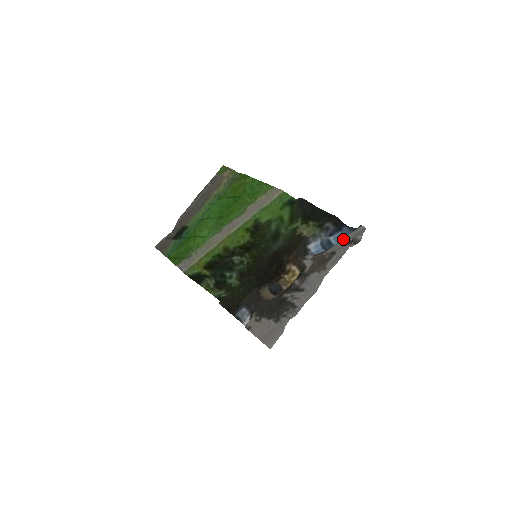
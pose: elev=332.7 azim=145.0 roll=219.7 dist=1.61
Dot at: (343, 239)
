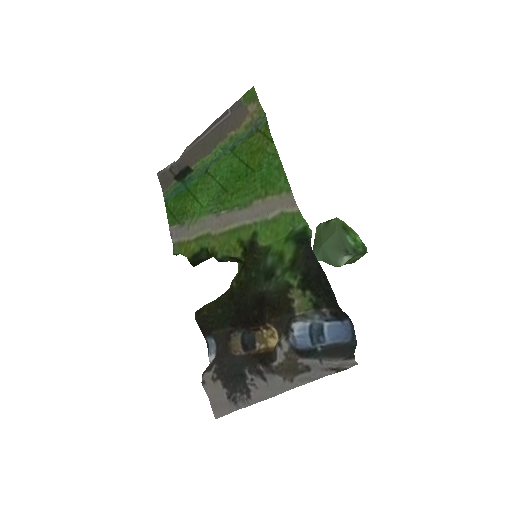
Dot at: (325, 361)
